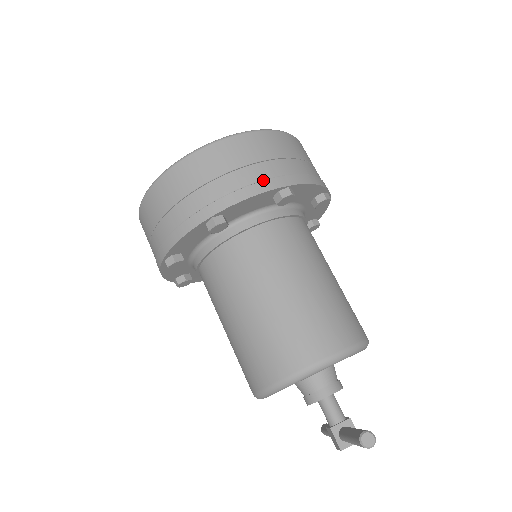
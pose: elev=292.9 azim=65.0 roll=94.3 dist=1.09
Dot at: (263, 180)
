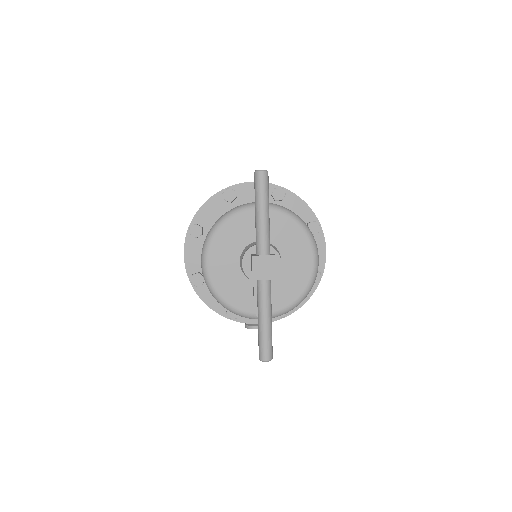
Dot at: occluded
